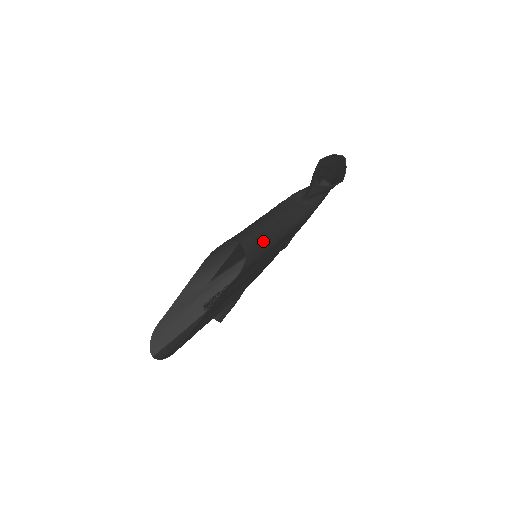
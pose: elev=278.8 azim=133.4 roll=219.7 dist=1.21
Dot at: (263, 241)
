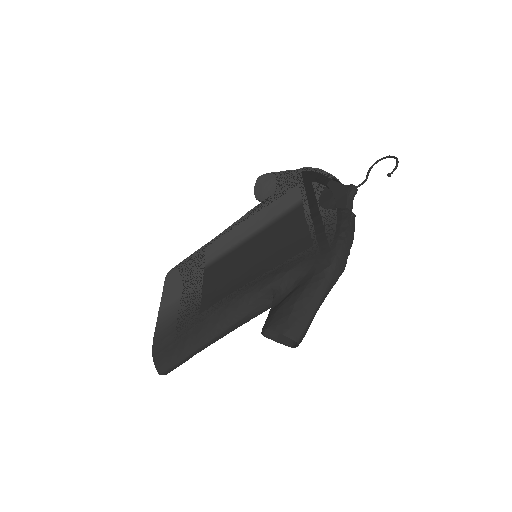
Dot at: occluded
